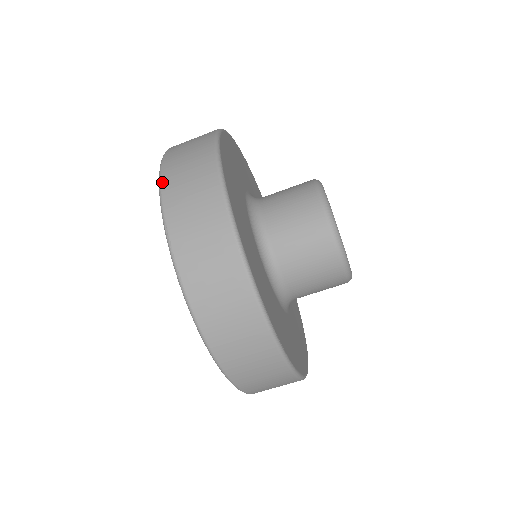
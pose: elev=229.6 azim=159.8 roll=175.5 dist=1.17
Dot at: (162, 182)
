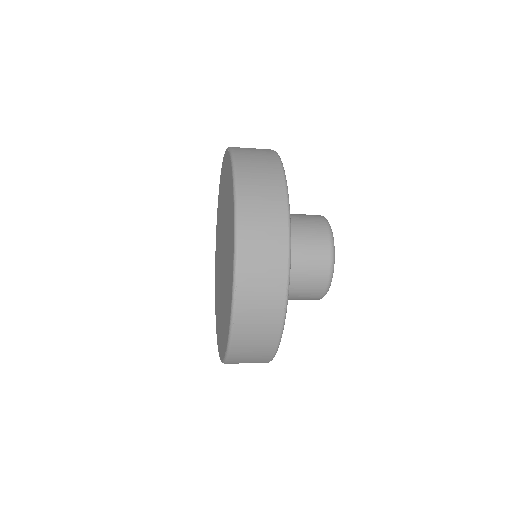
Dot at: (239, 242)
